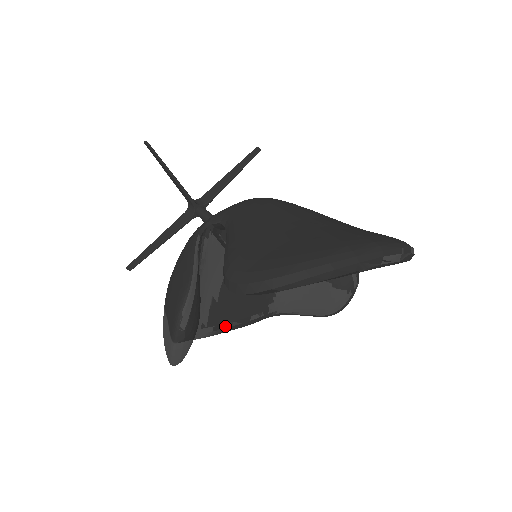
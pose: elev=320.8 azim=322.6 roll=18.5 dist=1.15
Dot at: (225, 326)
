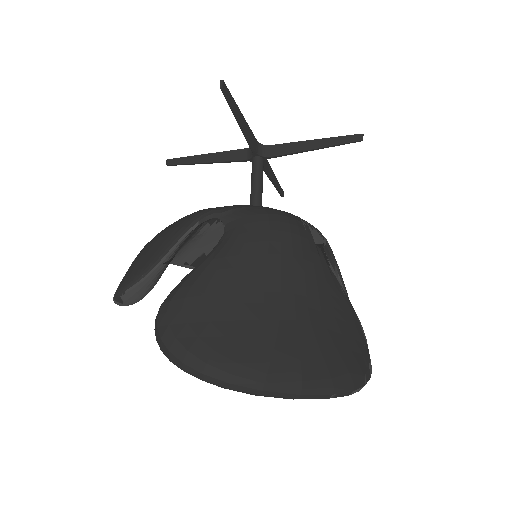
Dot at: occluded
